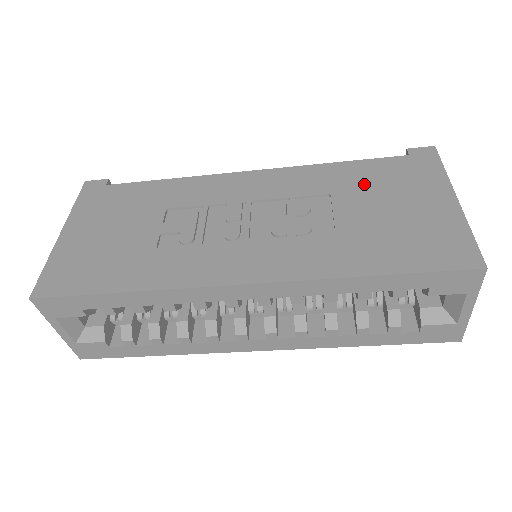
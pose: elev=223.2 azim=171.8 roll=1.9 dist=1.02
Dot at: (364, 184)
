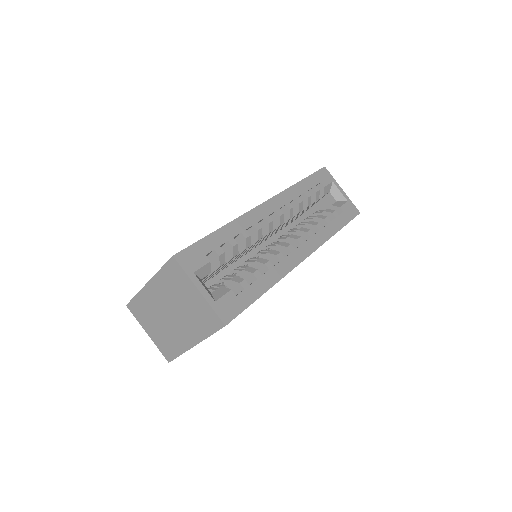
Dot at: occluded
